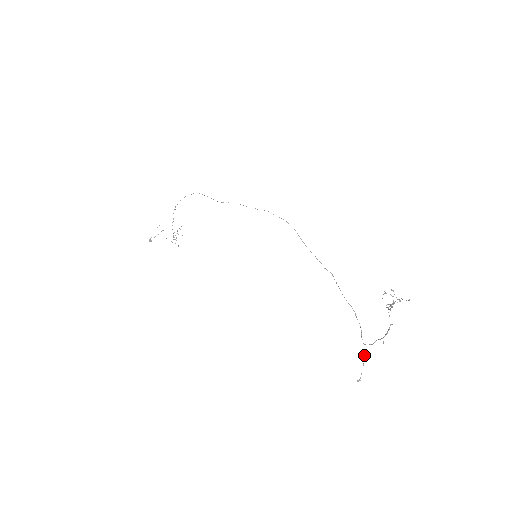
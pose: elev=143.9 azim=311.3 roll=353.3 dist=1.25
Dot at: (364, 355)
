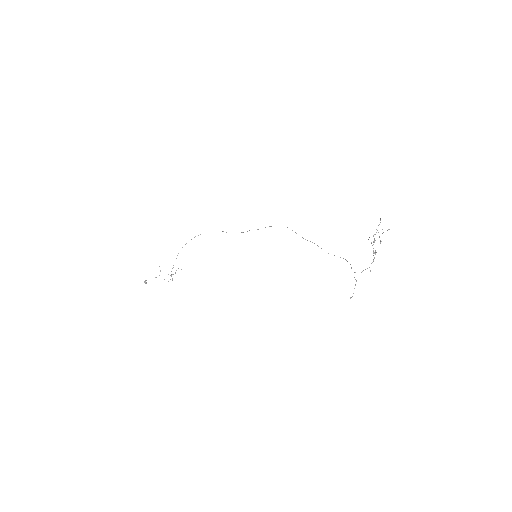
Dot at: (355, 279)
